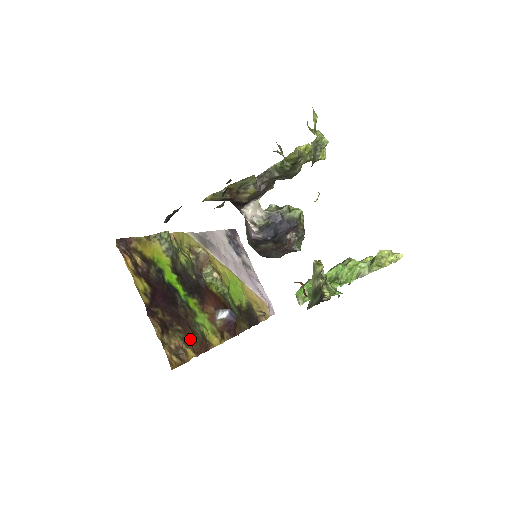
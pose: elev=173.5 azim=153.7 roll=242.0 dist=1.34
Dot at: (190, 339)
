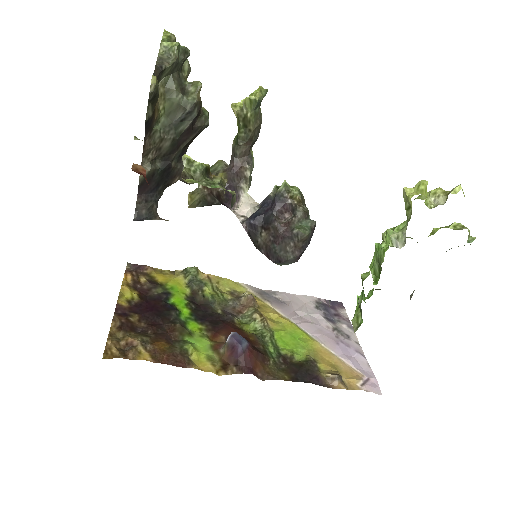
Dot at: (157, 346)
